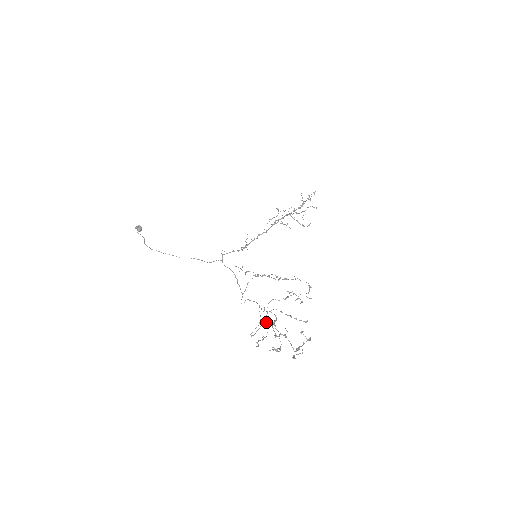
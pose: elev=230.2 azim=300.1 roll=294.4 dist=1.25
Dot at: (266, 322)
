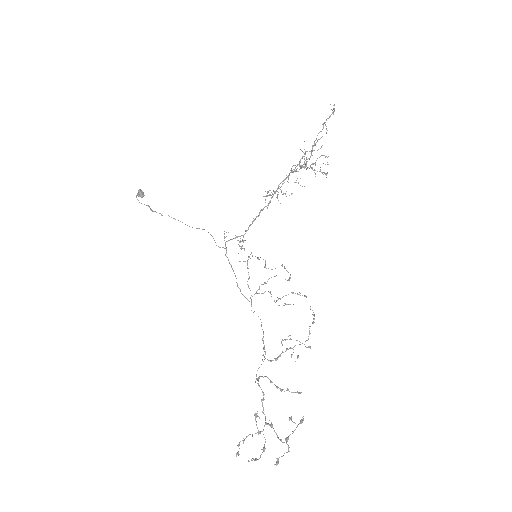
Dot at: (263, 377)
